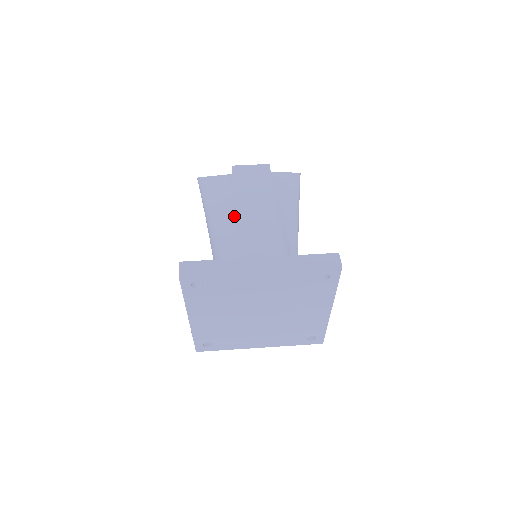
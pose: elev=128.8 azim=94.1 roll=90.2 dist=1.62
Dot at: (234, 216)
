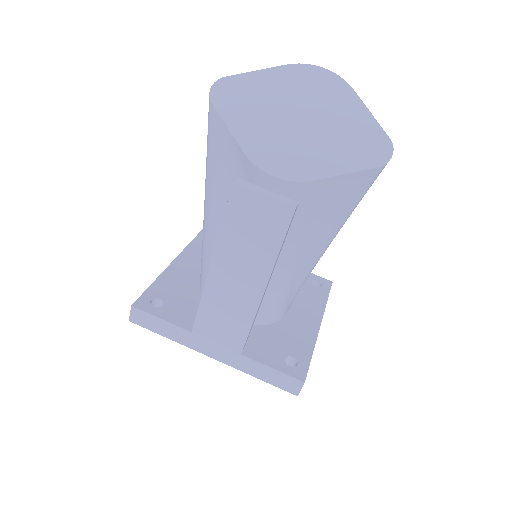
Dot at: occluded
